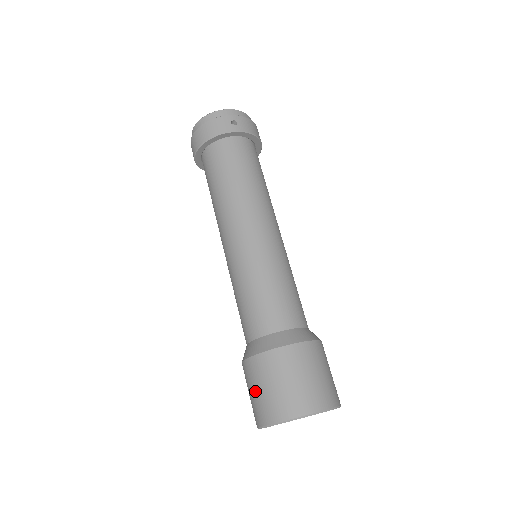
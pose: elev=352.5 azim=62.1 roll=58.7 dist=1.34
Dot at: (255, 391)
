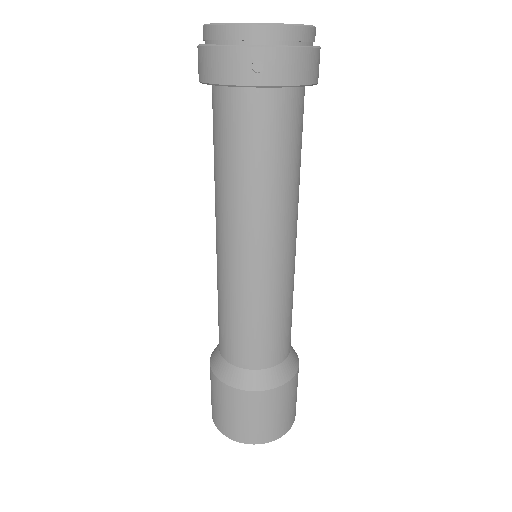
Dot at: (211, 393)
